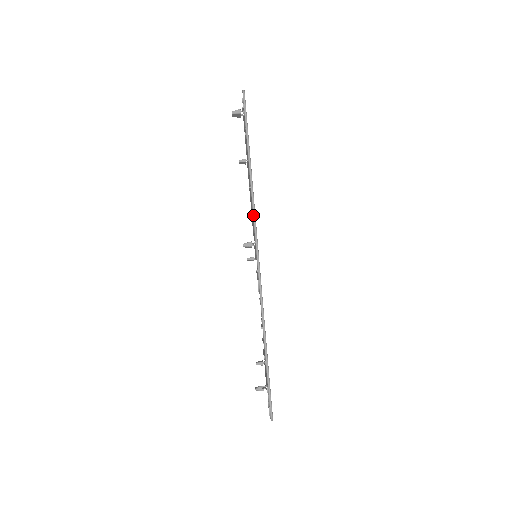
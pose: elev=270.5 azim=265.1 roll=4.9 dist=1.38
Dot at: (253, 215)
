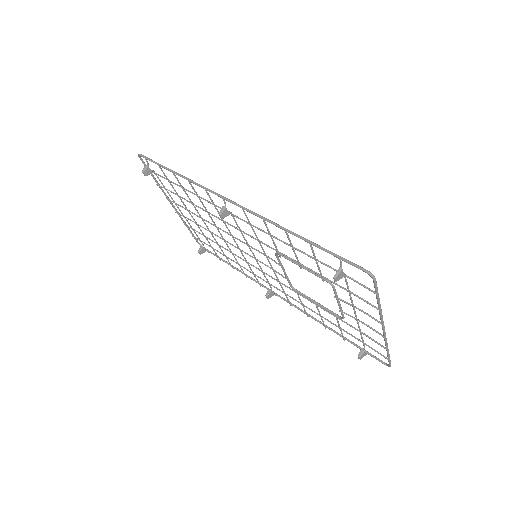
Dot at: (206, 189)
